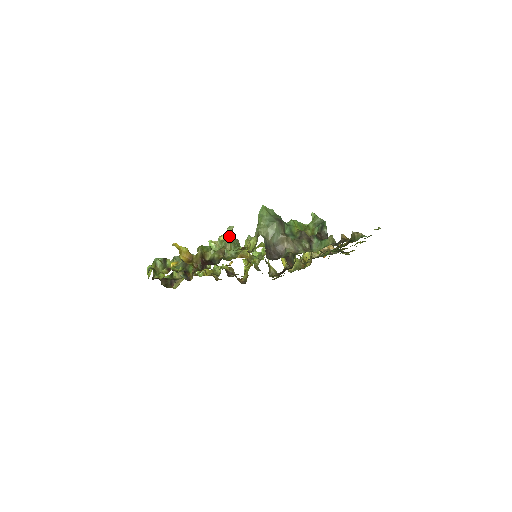
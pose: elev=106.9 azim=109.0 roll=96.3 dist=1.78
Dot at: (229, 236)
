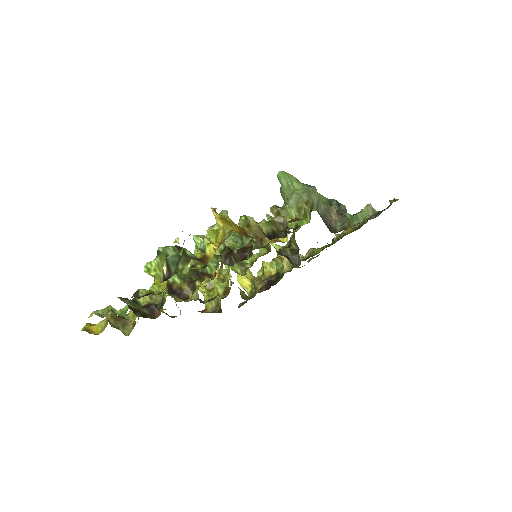
Dot at: occluded
